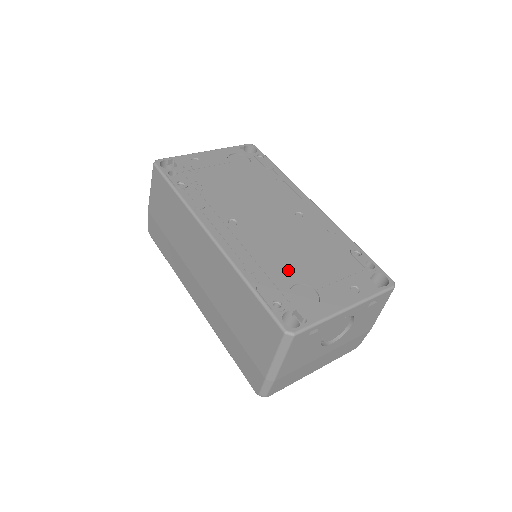
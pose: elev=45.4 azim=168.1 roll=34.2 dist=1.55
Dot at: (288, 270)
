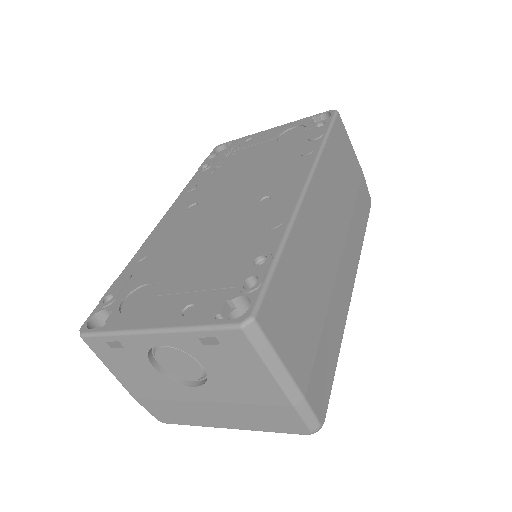
Dot at: (164, 266)
